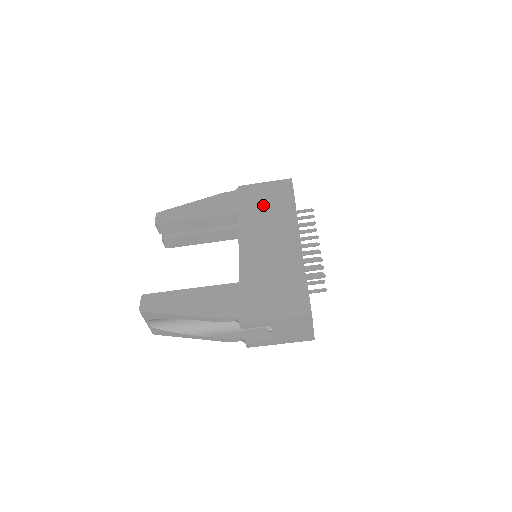
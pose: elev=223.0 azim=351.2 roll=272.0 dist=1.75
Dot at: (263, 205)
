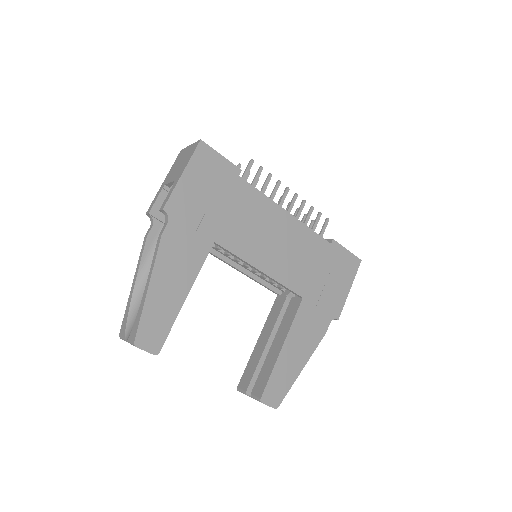
Dot at: (223, 207)
